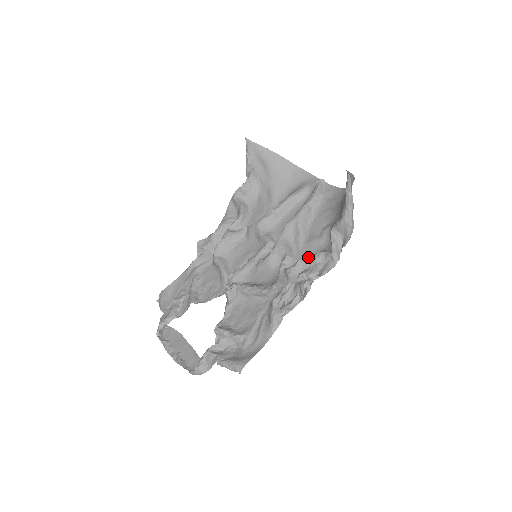
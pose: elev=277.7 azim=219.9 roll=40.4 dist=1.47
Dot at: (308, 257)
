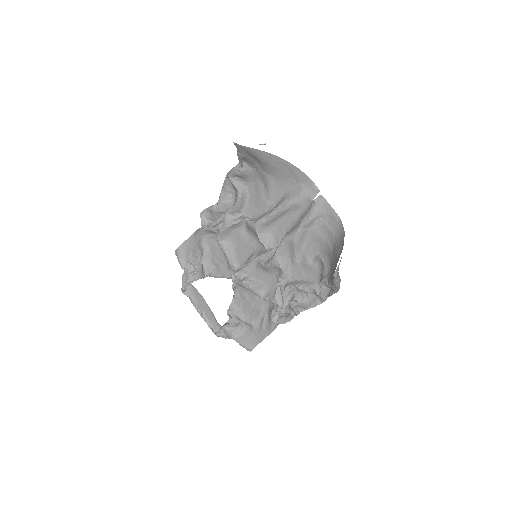
Dot at: (300, 286)
